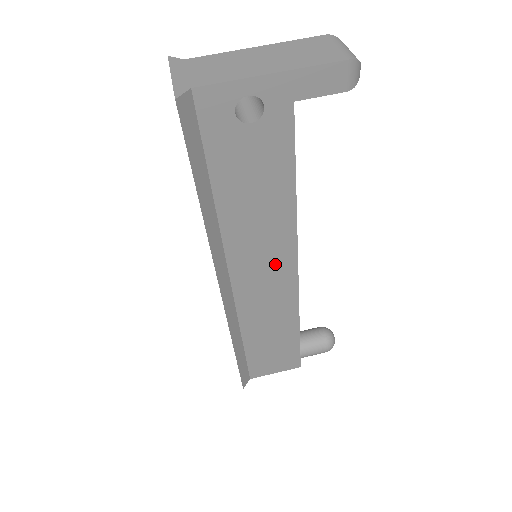
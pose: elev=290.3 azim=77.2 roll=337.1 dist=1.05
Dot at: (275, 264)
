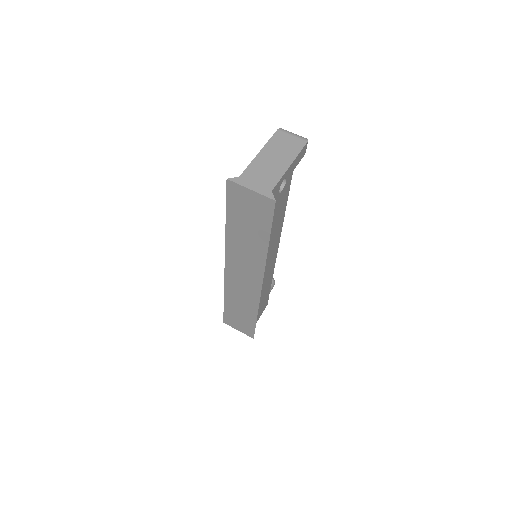
Dot at: (273, 253)
